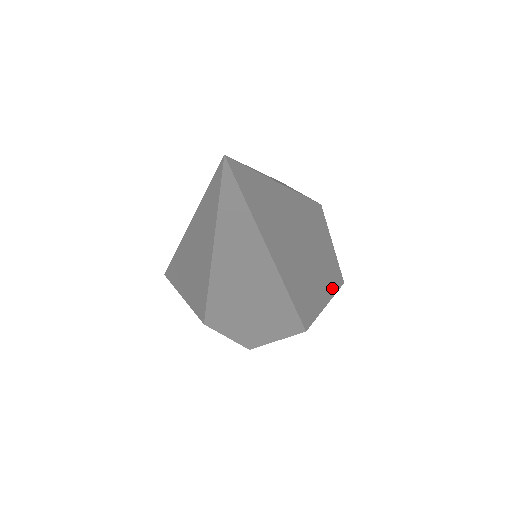
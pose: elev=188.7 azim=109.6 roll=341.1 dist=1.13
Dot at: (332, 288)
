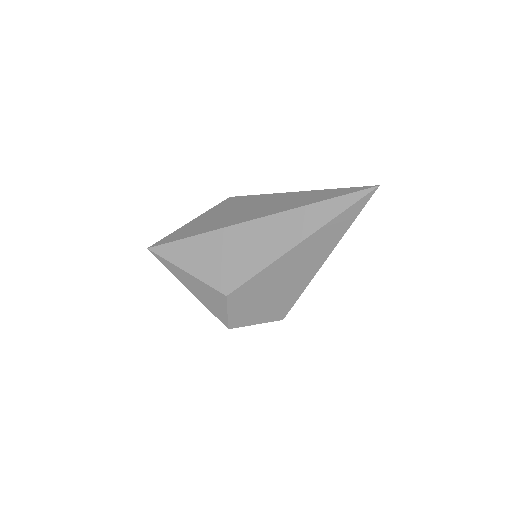
Dot at: occluded
